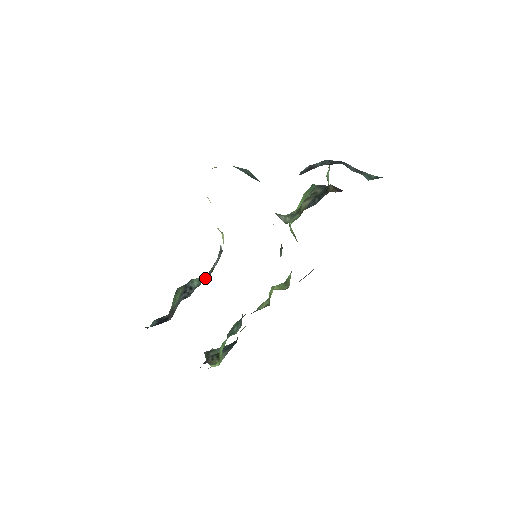
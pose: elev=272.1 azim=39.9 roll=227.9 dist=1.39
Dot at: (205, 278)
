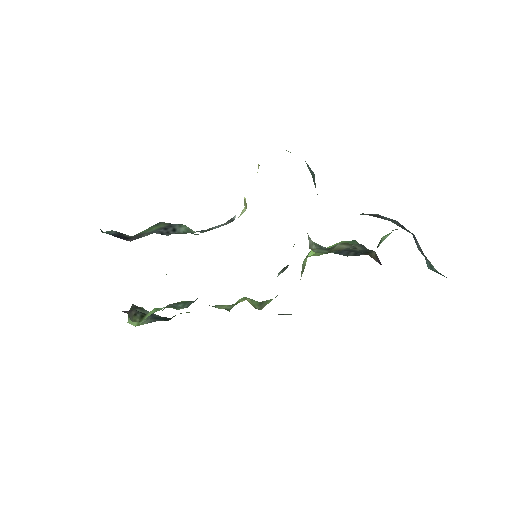
Dot at: (196, 231)
